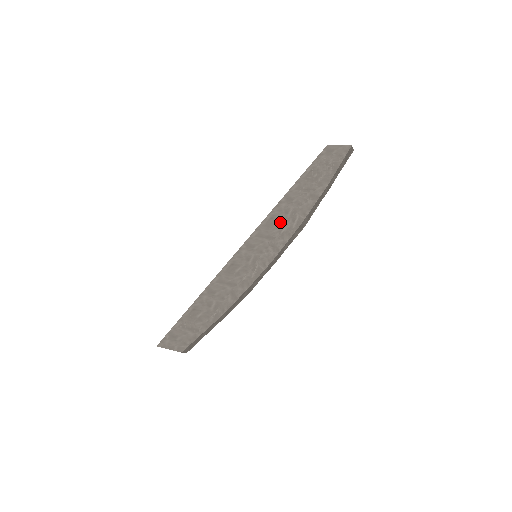
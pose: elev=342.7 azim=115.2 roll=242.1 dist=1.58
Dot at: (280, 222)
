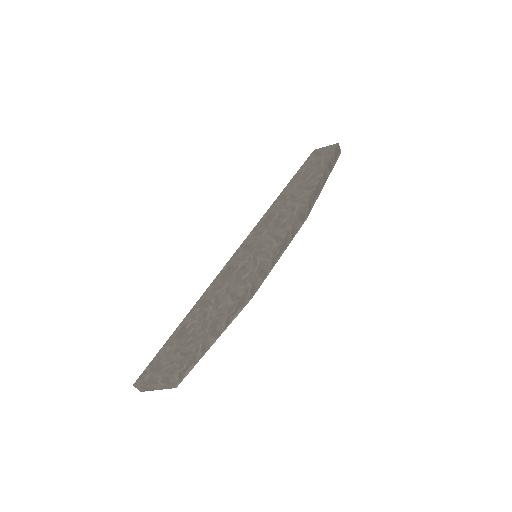
Dot at: (278, 216)
